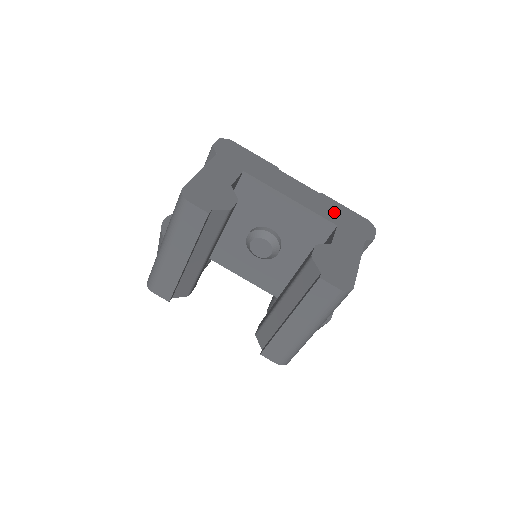
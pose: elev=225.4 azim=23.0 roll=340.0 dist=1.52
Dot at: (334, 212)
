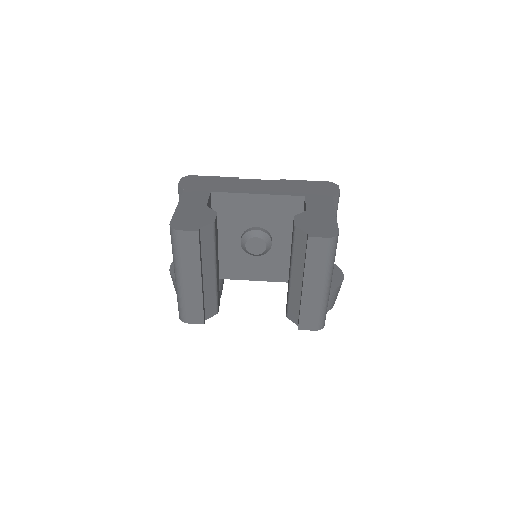
Dot at: (298, 188)
